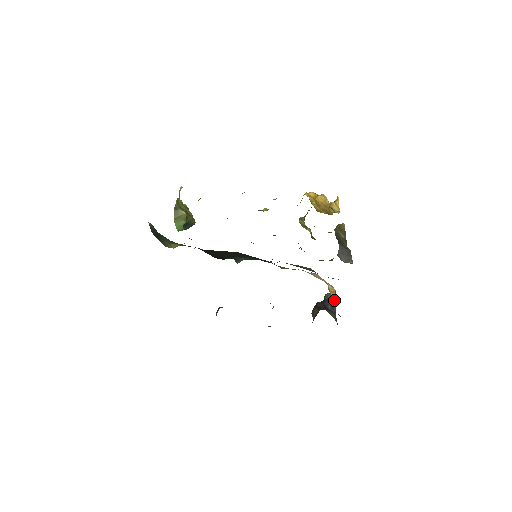
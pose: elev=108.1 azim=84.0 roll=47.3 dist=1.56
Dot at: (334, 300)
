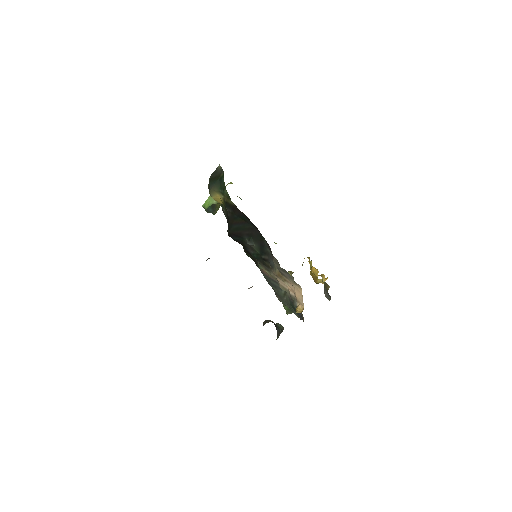
Dot at: (281, 330)
